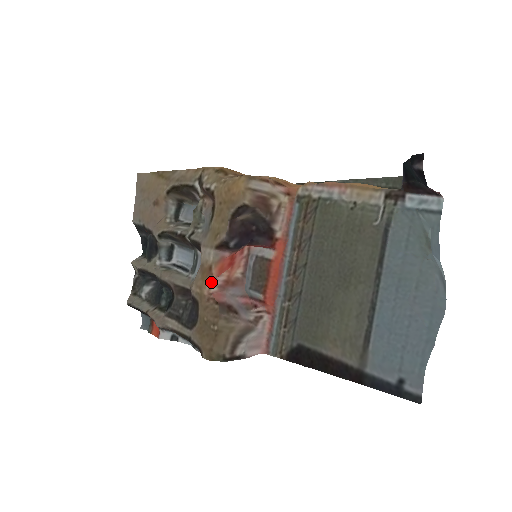
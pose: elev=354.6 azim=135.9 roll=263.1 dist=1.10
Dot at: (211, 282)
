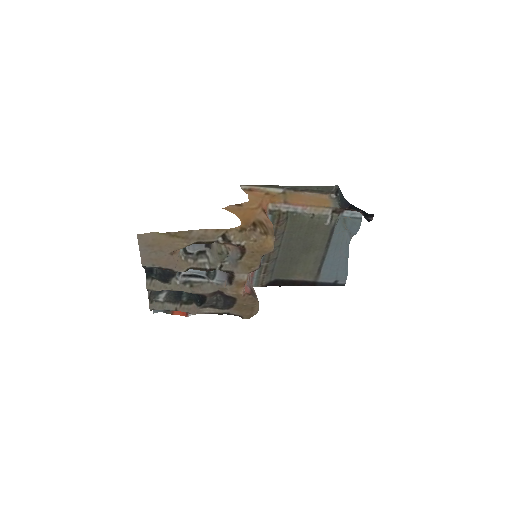
Dot at: (244, 287)
